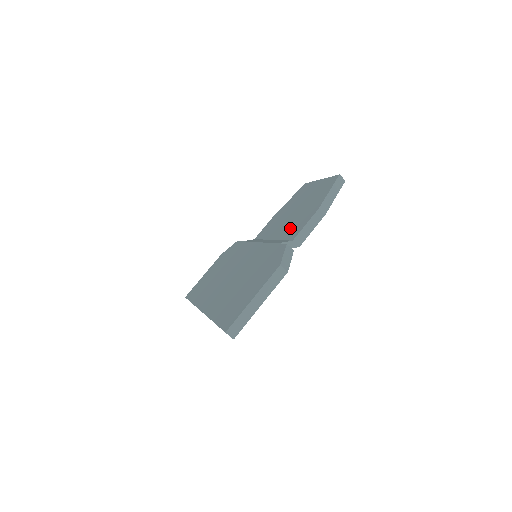
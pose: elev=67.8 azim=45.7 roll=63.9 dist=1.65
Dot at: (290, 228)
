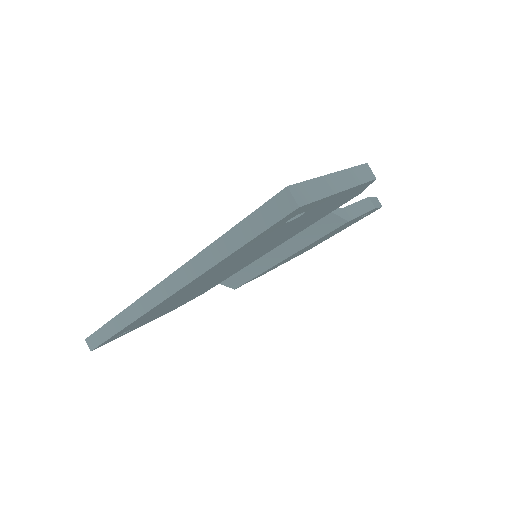
Dot at: occluded
